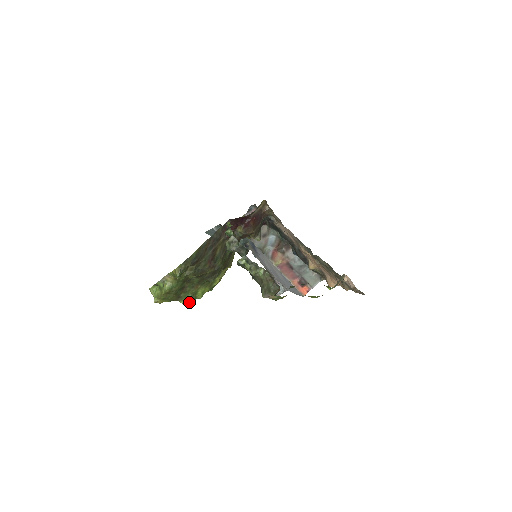
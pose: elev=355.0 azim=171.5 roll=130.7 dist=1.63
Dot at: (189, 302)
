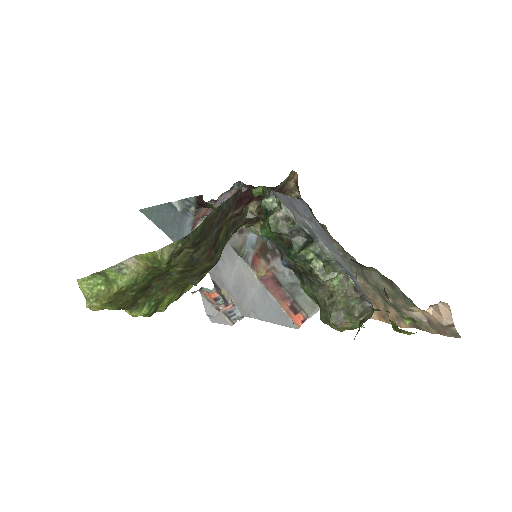
Dot at: (147, 315)
